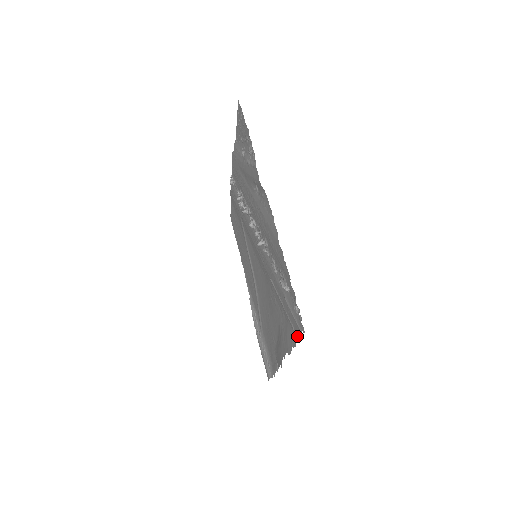
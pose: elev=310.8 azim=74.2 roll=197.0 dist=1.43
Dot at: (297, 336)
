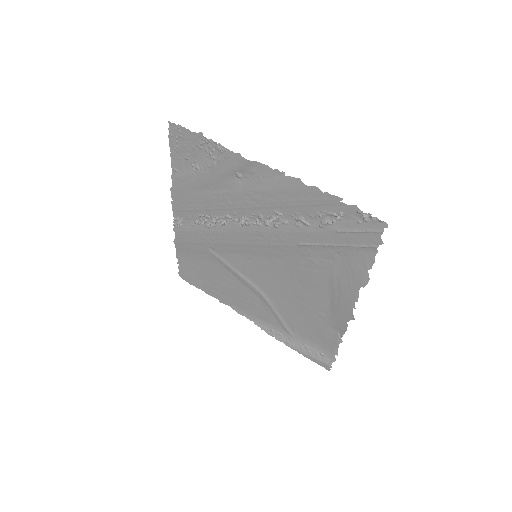
Dot at: (375, 246)
